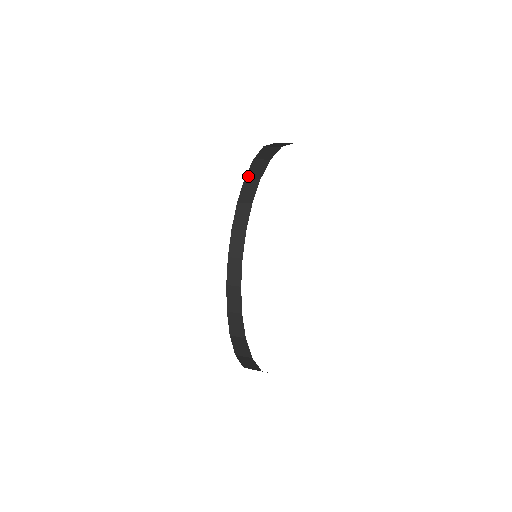
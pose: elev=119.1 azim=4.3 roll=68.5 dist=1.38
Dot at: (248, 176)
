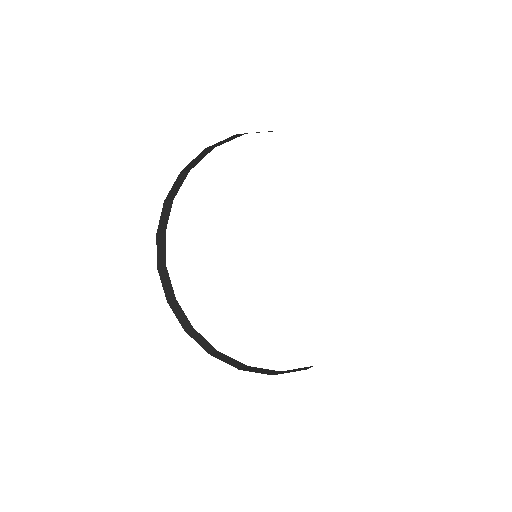
Dot at: occluded
